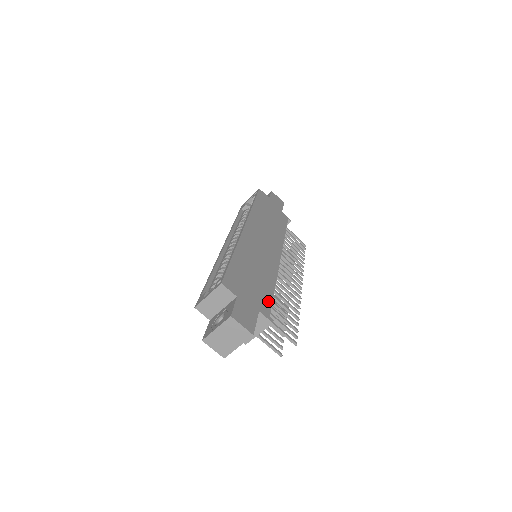
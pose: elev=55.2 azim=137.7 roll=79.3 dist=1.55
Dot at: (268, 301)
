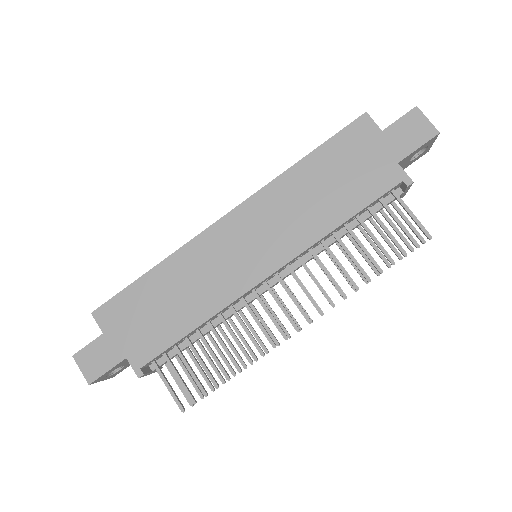
Dot at: (158, 347)
